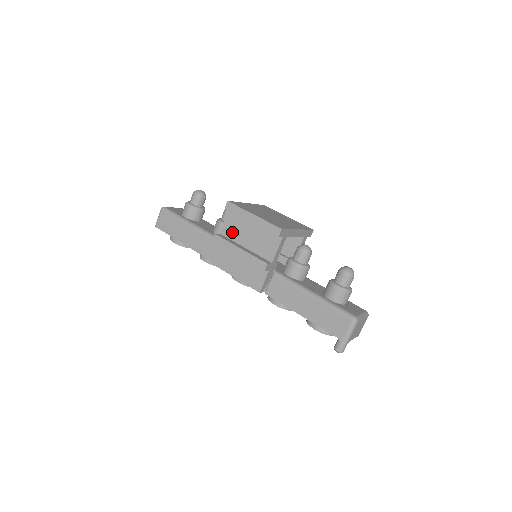
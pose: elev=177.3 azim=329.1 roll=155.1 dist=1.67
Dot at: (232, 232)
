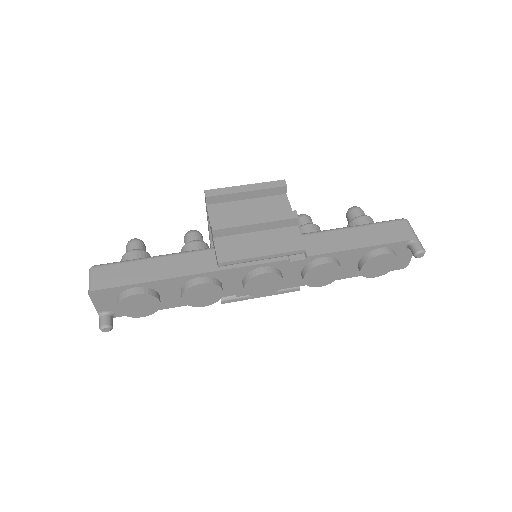
Dot at: occluded
